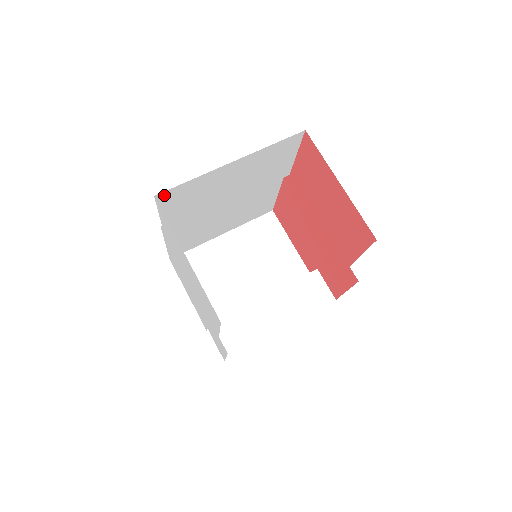
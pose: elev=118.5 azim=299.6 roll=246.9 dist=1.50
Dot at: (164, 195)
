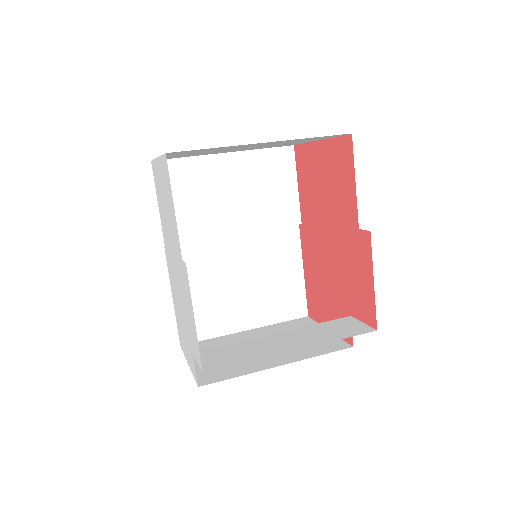
Dot at: occluded
